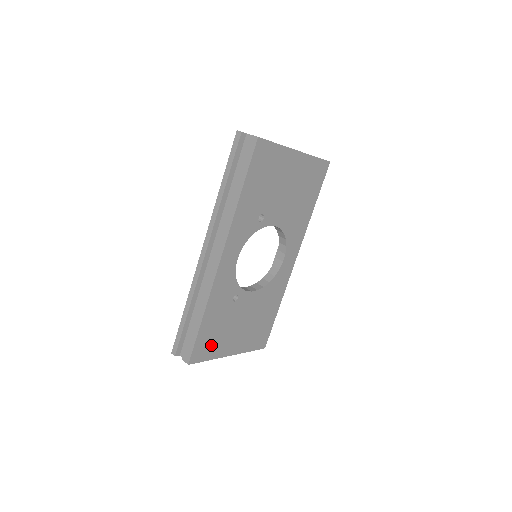
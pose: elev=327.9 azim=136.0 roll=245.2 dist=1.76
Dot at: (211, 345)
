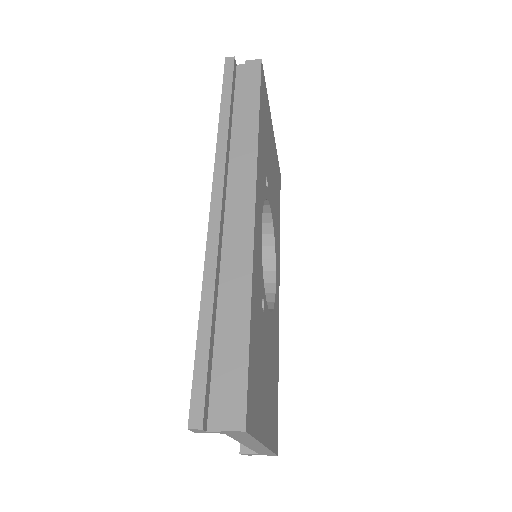
Dot at: (255, 397)
